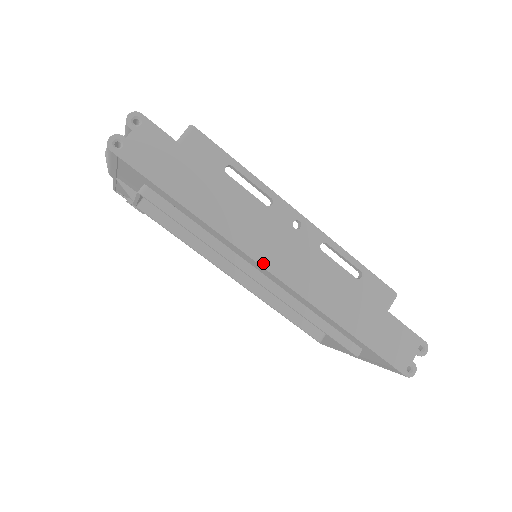
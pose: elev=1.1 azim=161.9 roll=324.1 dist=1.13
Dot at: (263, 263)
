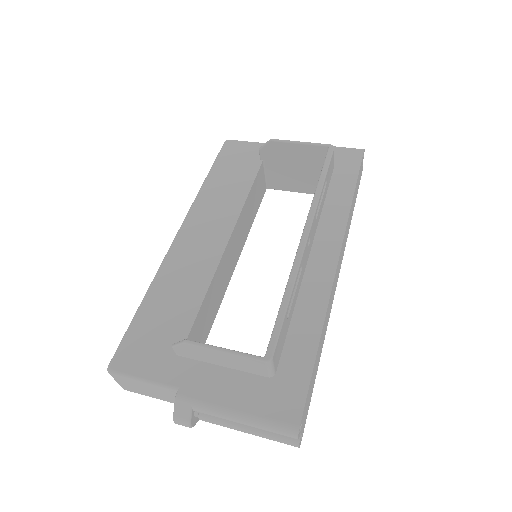
Dot at: occluded
